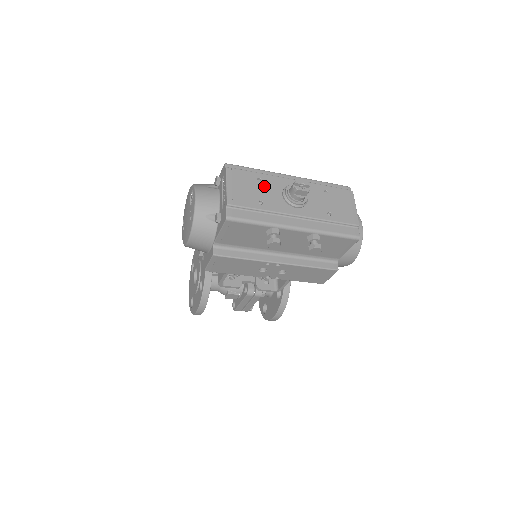
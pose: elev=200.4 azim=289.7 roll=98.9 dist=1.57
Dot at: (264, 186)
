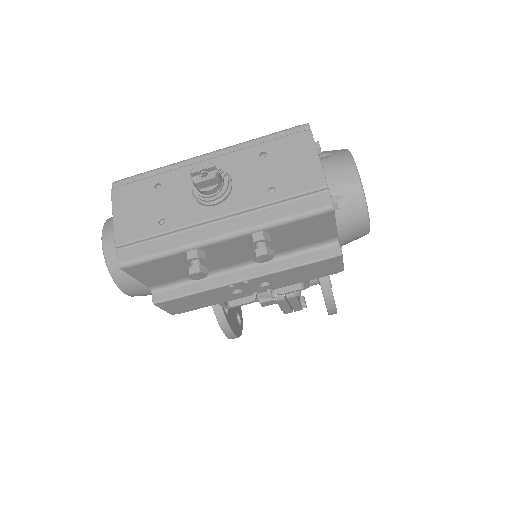
Dot at: (164, 193)
